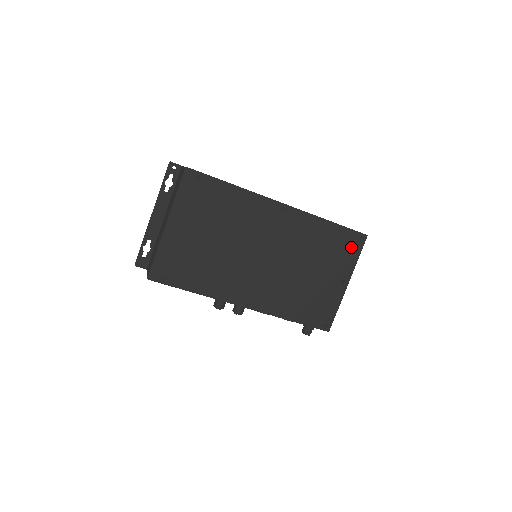
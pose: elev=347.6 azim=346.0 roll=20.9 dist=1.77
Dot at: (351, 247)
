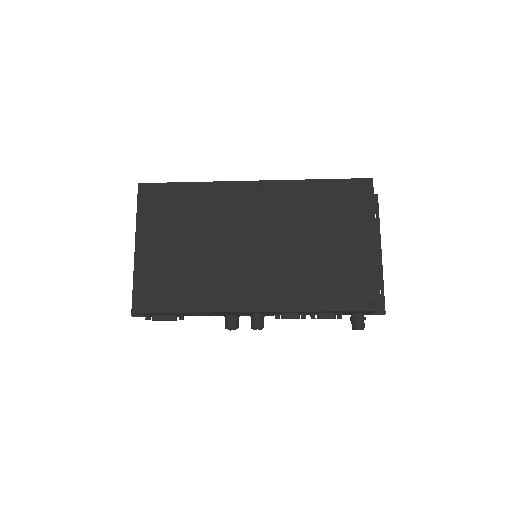
Dot at: (358, 198)
